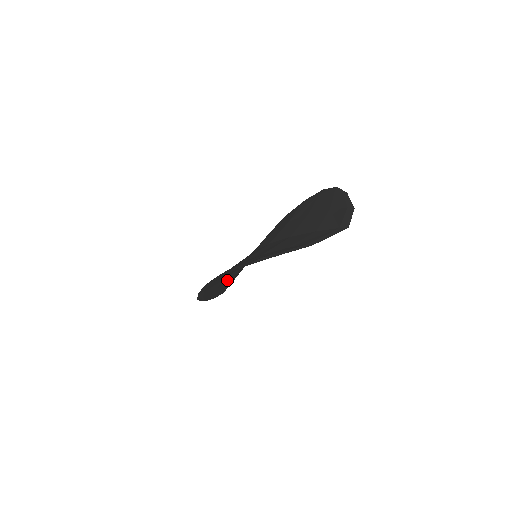
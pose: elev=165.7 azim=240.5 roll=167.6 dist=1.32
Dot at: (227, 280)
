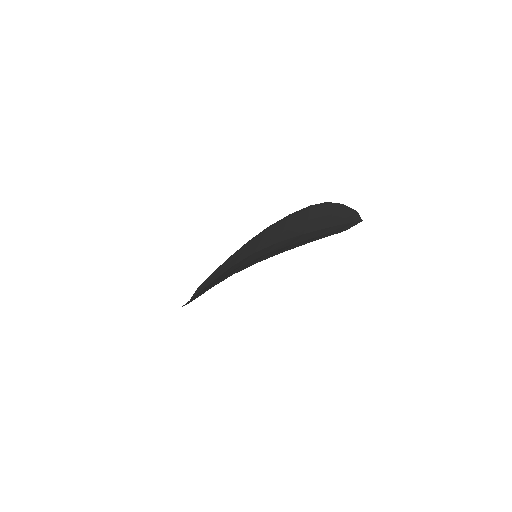
Dot at: occluded
